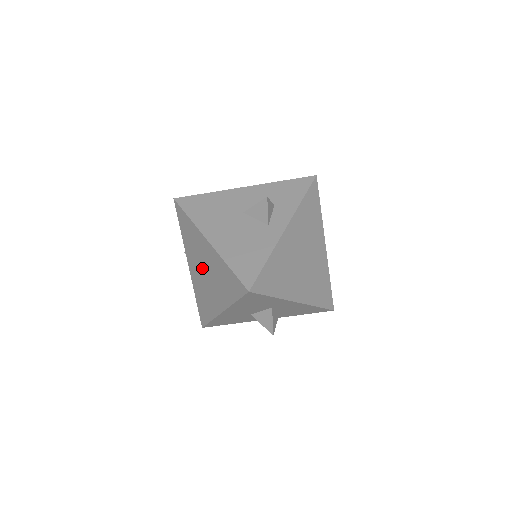
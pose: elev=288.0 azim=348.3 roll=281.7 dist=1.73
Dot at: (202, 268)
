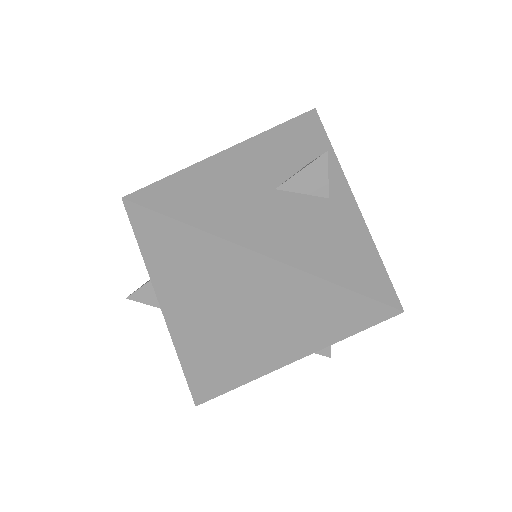
Dot at: (227, 310)
